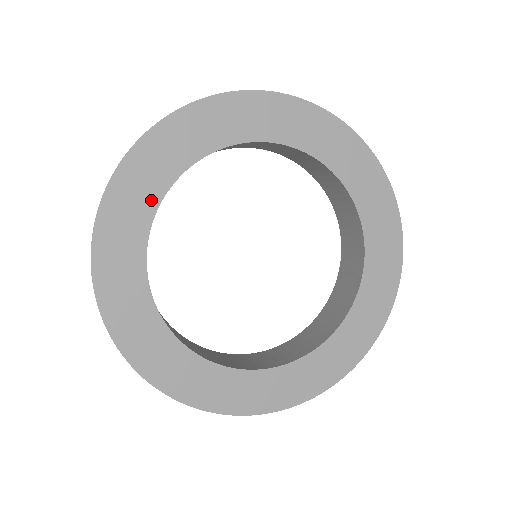
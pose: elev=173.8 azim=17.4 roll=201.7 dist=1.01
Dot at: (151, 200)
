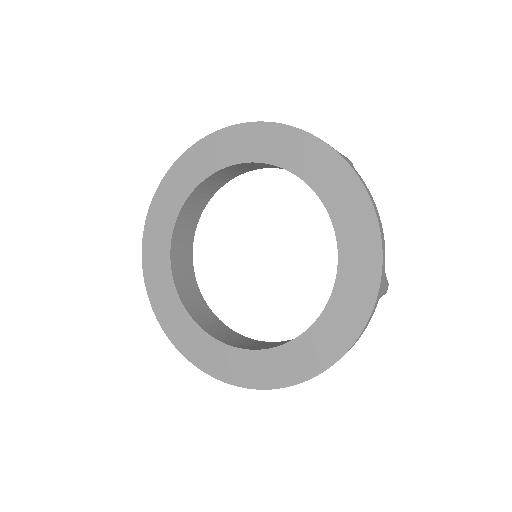
Dot at: (173, 297)
